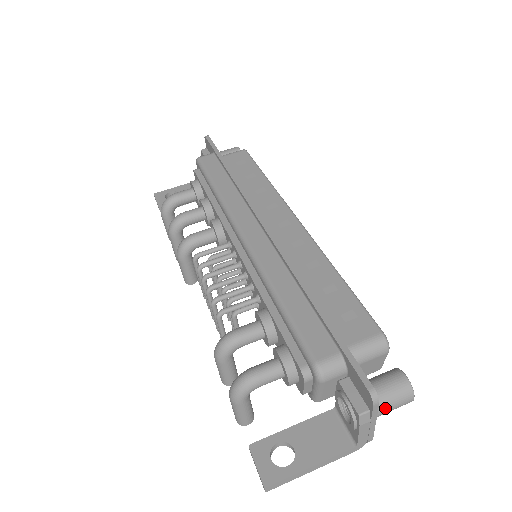
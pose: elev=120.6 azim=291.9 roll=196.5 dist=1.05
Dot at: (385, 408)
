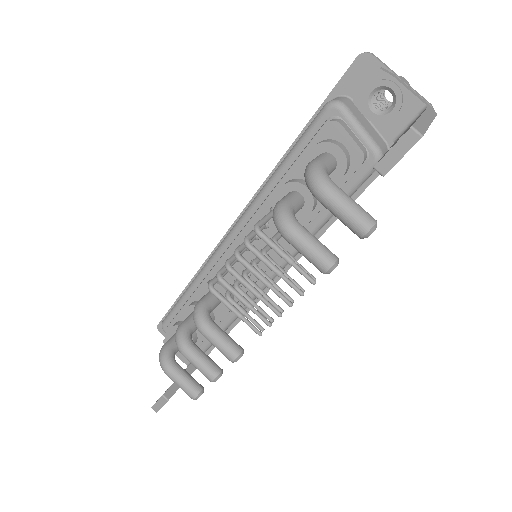
Dot at: occluded
